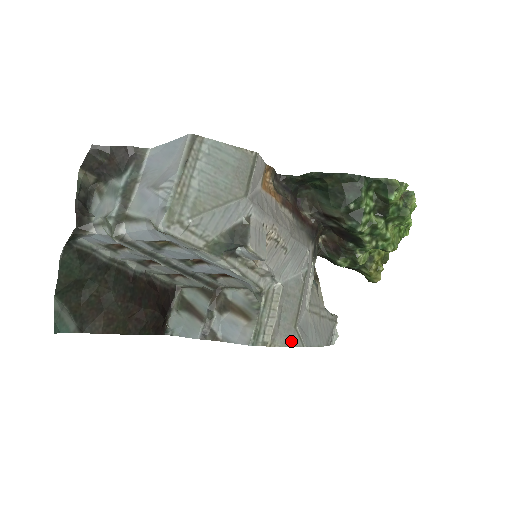
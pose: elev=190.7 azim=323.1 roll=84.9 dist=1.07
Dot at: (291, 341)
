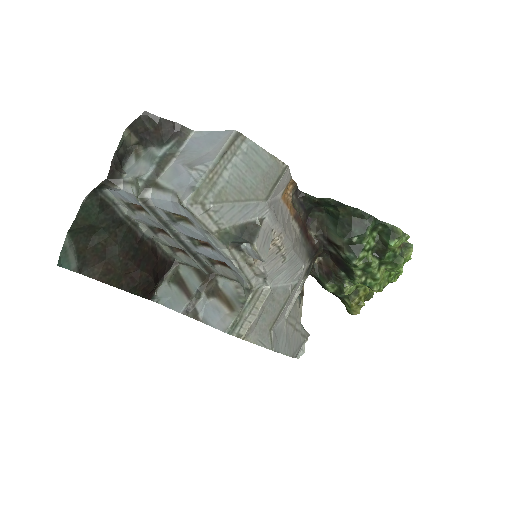
Dot at: (263, 341)
